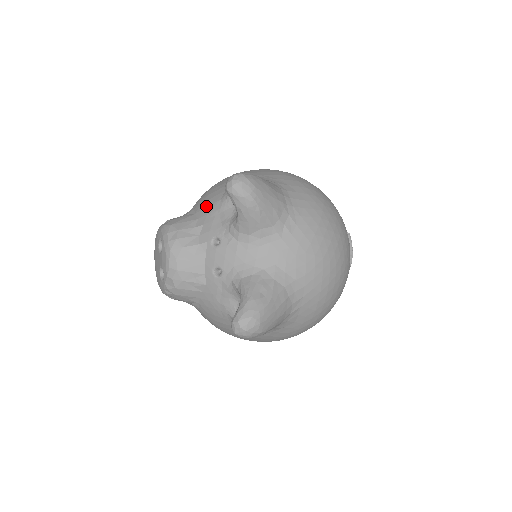
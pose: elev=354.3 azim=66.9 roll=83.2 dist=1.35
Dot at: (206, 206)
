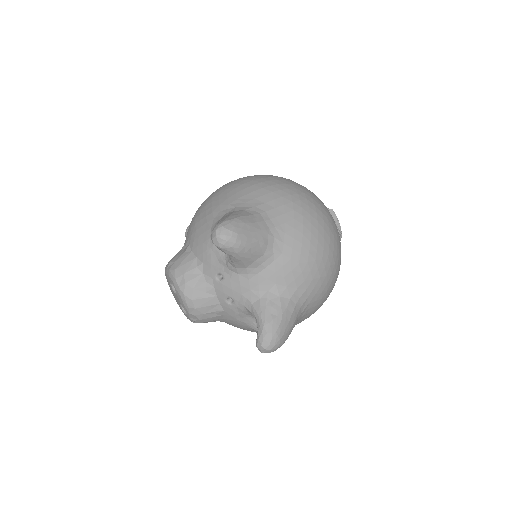
Dot at: (199, 244)
